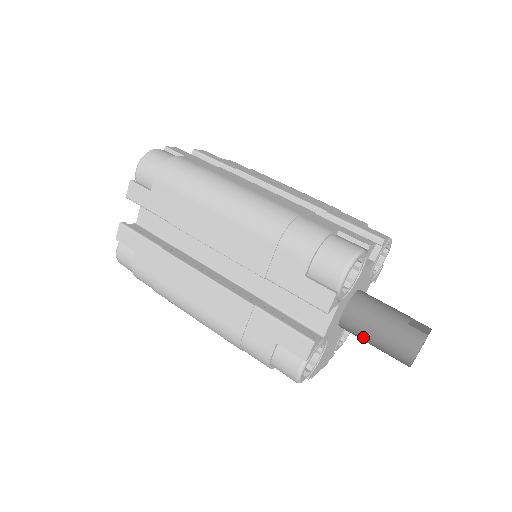
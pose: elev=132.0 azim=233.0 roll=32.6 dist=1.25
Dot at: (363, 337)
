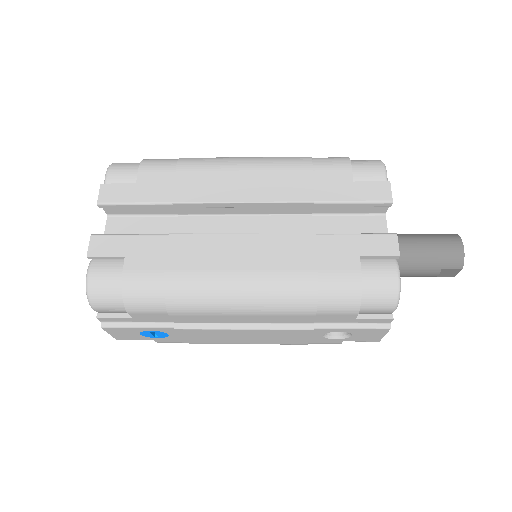
Dot at: (410, 260)
